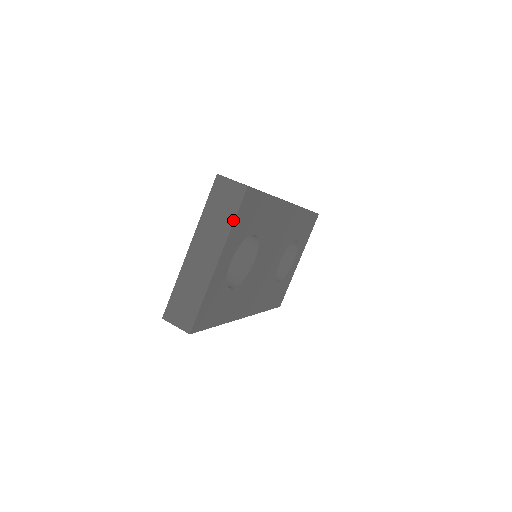
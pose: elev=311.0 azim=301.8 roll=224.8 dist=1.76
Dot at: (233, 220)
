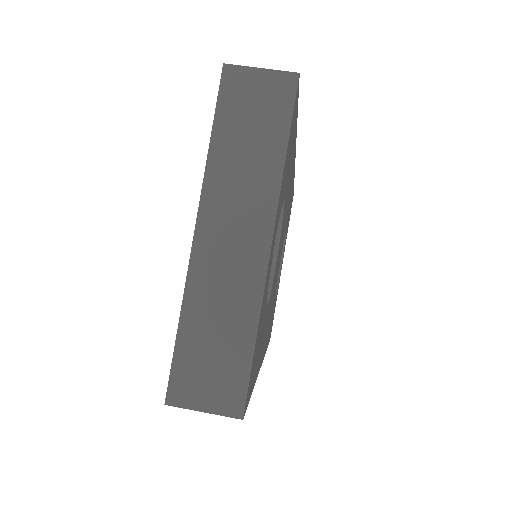
Dot at: (284, 147)
